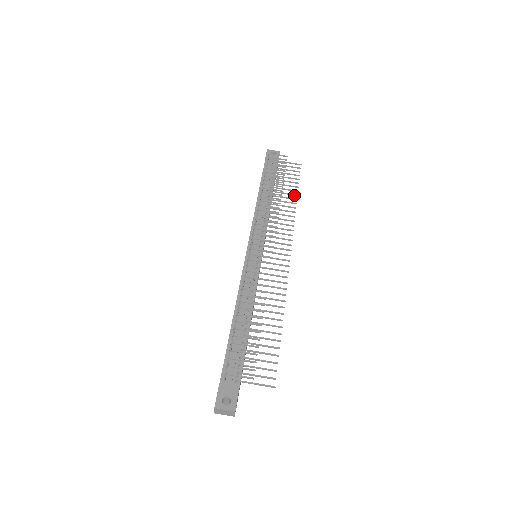
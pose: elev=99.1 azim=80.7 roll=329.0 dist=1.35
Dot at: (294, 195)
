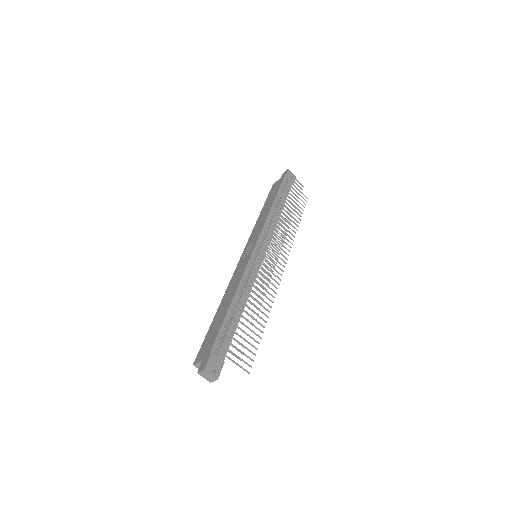
Dot at: (297, 222)
